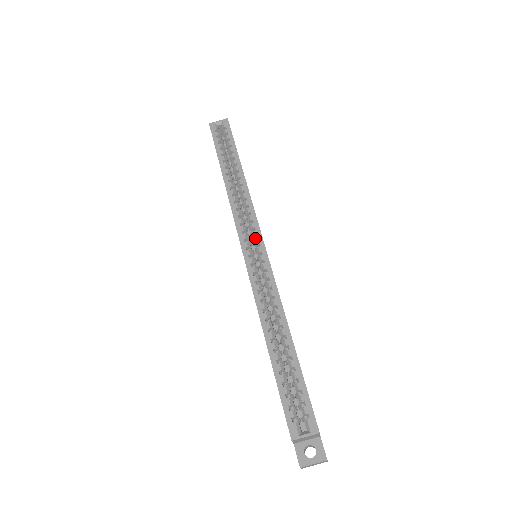
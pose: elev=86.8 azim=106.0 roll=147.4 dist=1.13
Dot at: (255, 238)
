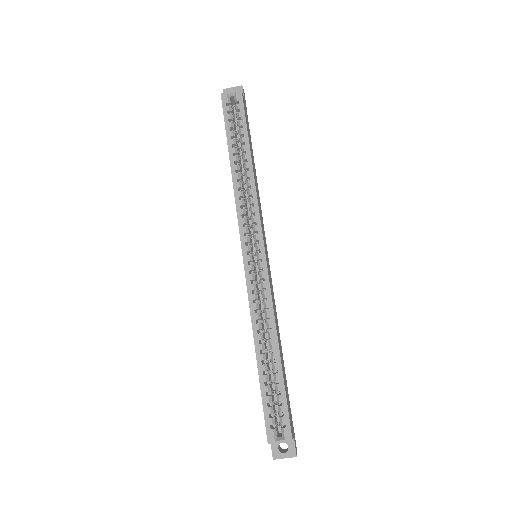
Dot at: (257, 241)
